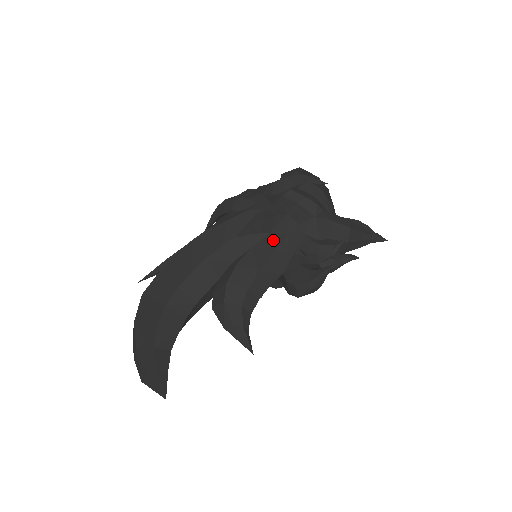
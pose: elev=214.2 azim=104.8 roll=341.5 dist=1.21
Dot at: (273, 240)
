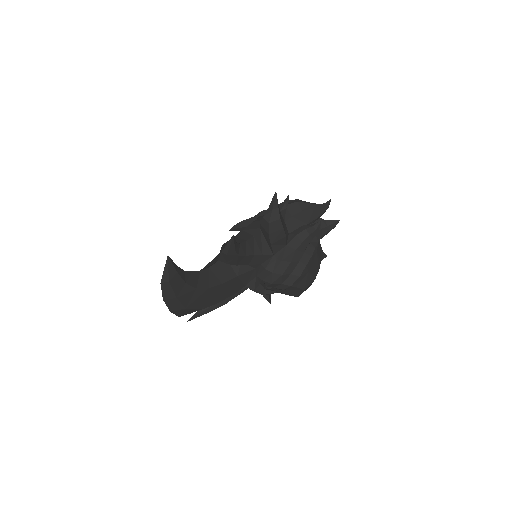
Dot at: occluded
